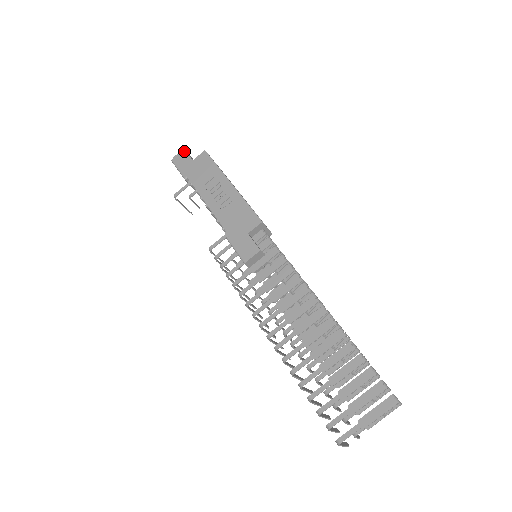
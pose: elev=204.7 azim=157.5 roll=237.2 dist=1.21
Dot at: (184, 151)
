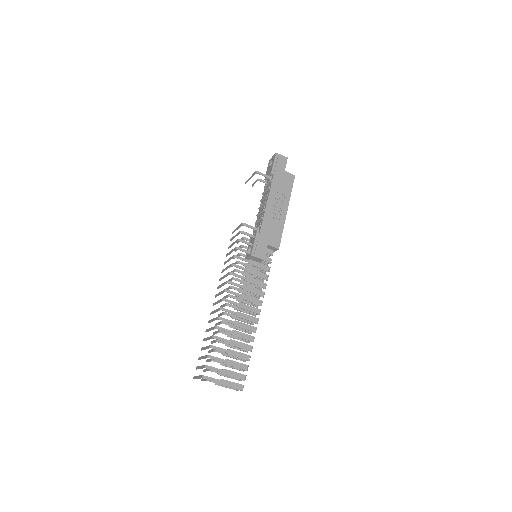
Dot at: occluded
